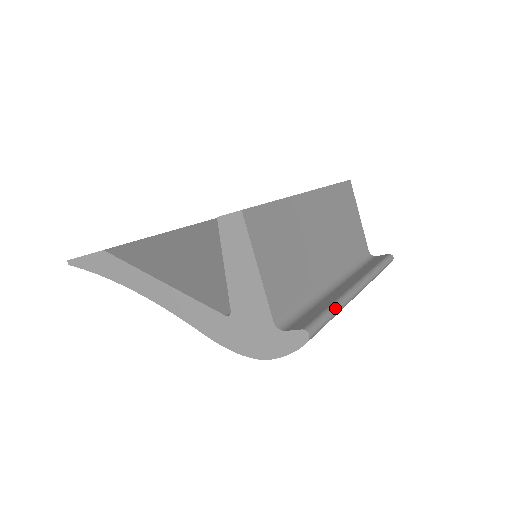
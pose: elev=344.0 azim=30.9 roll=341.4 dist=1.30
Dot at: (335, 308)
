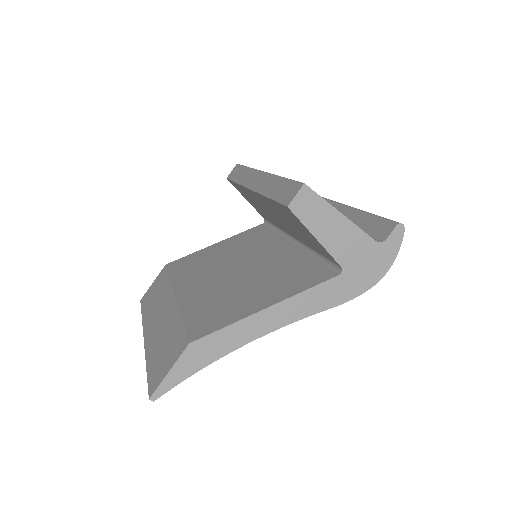
Dot at: (371, 213)
